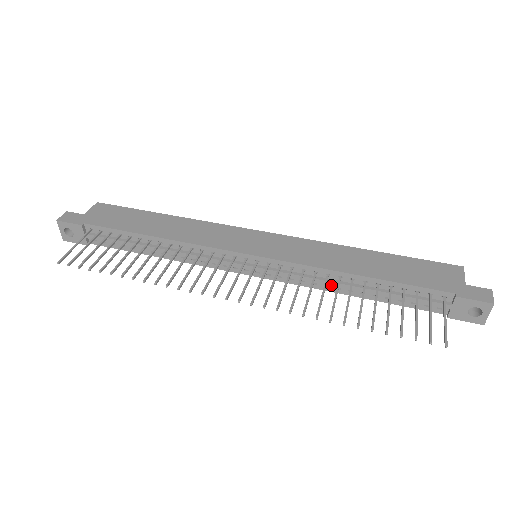
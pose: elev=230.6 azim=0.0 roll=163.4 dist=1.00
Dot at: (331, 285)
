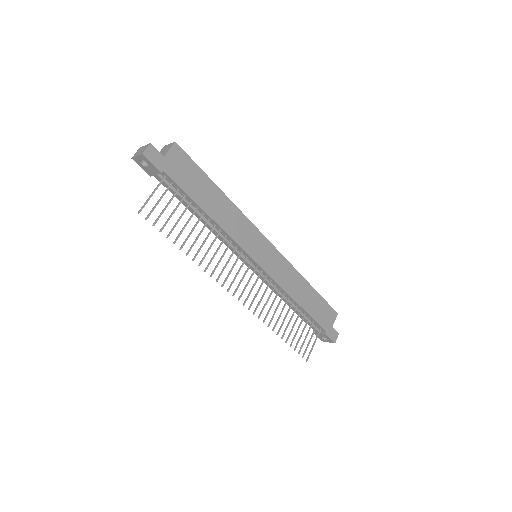
Dot at: occluded
